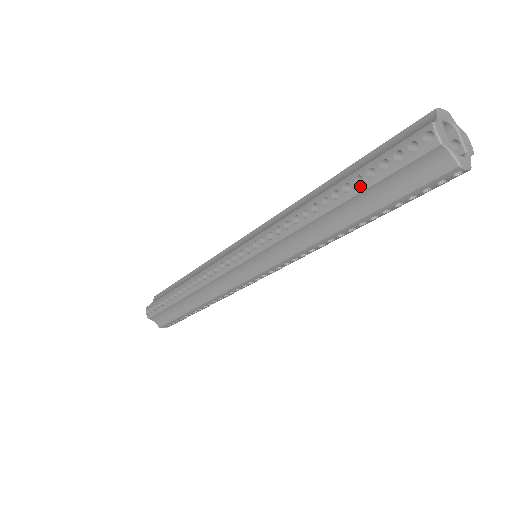
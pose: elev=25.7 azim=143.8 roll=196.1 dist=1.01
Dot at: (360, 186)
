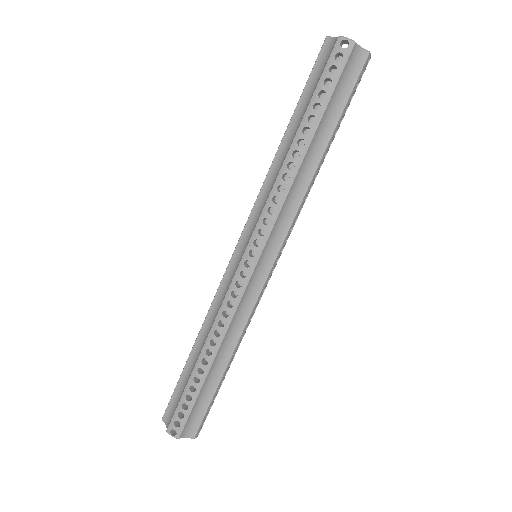
Dot at: (298, 103)
